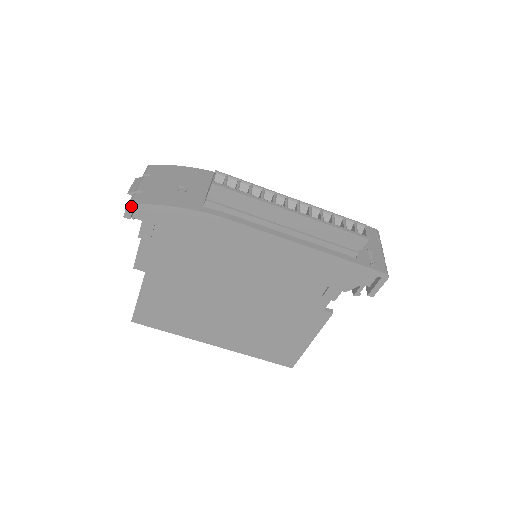
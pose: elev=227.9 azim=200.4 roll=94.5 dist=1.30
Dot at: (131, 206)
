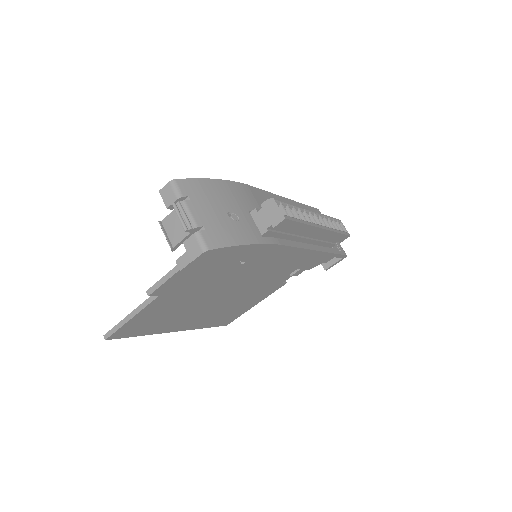
Dot at: (208, 252)
